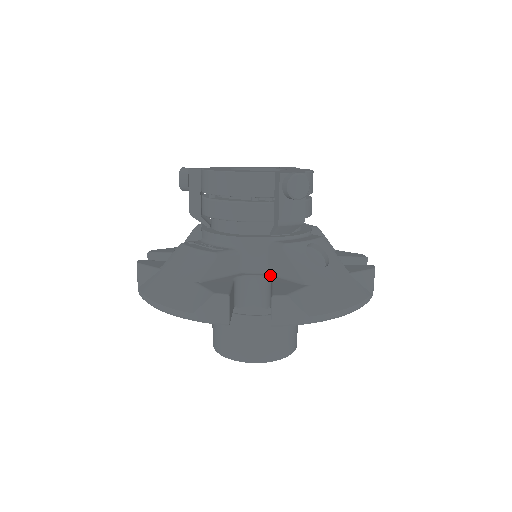
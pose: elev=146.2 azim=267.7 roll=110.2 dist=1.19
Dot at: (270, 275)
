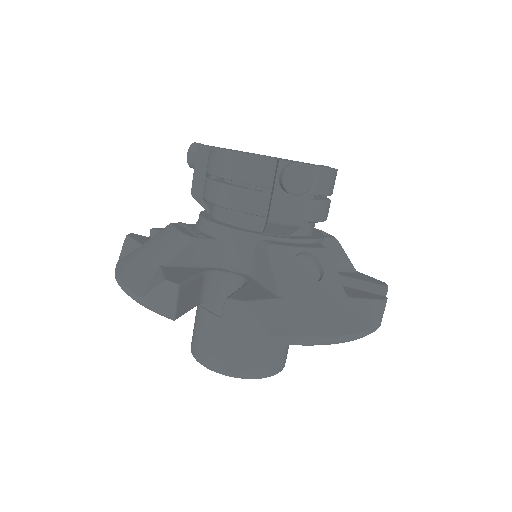
Dot at: (250, 277)
